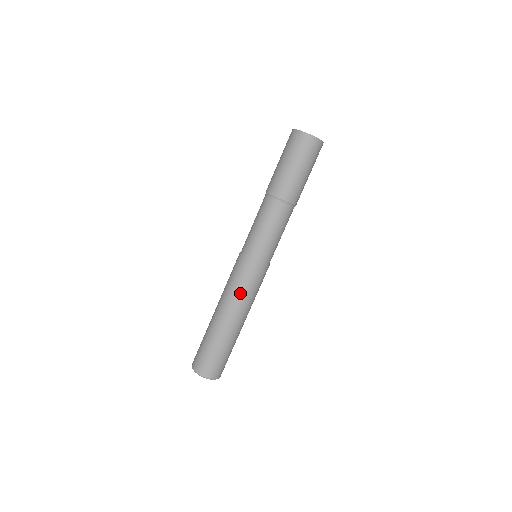
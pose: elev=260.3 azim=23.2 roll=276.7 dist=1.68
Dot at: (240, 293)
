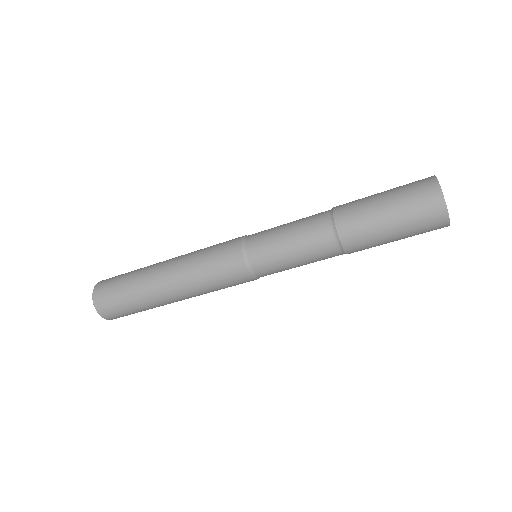
Dot at: (199, 268)
